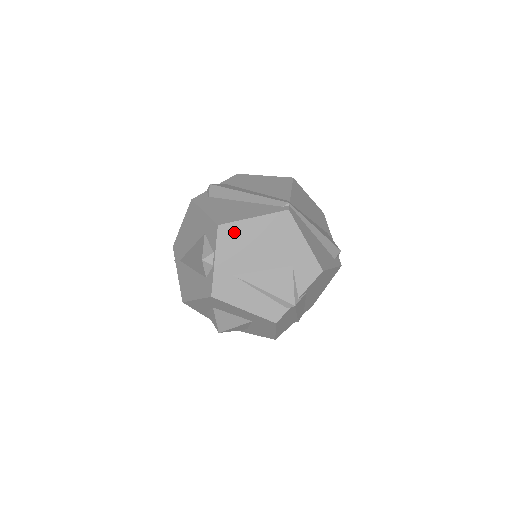
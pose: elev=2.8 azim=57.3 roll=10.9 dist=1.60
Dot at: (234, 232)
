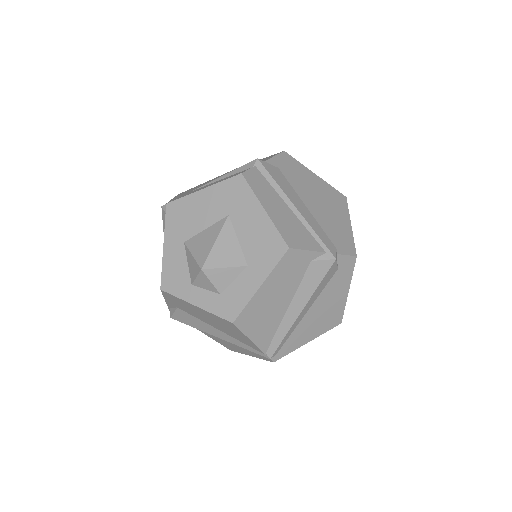
Dot at: occluded
